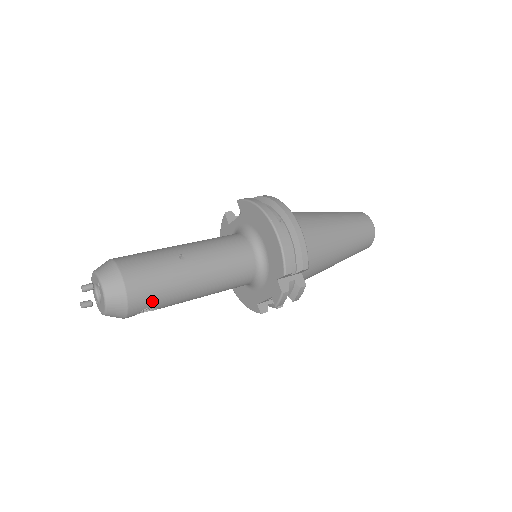
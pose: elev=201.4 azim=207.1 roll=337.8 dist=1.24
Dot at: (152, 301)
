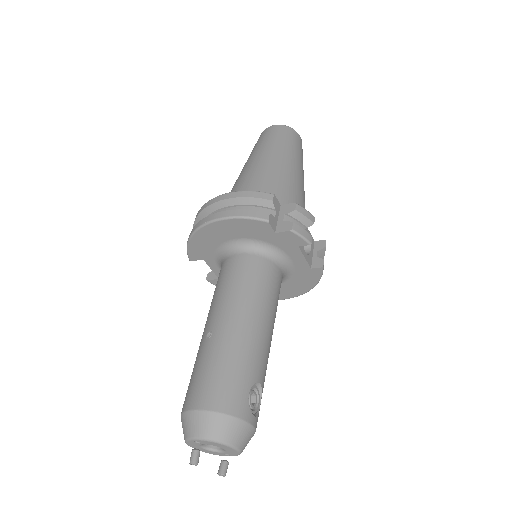
Dot at: (241, 385)
